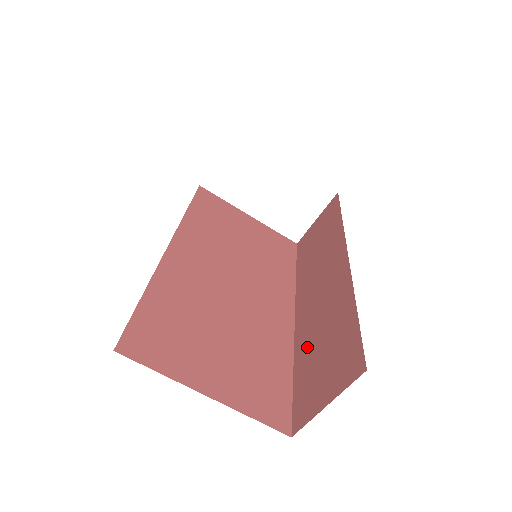
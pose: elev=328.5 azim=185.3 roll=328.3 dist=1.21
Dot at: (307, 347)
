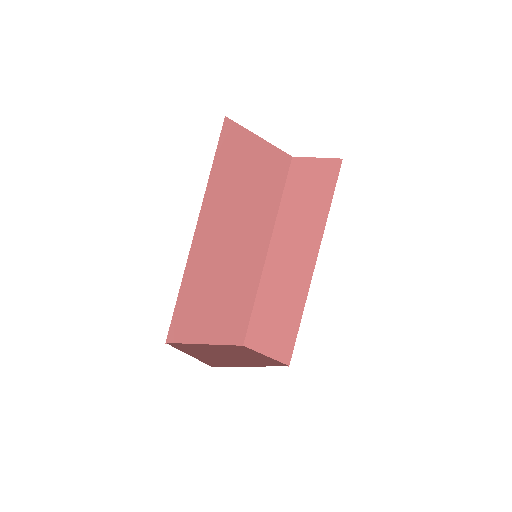
Dot at: (267, 299)
